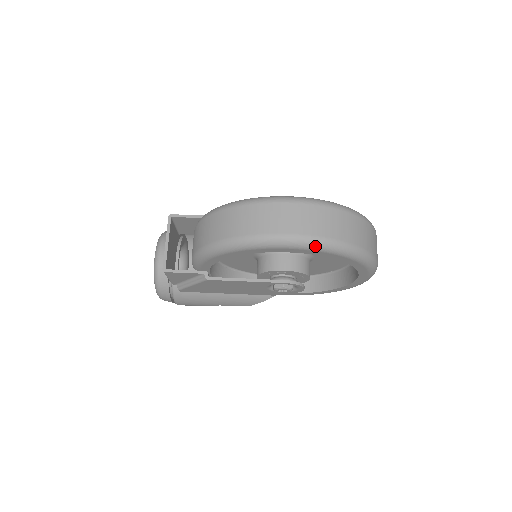
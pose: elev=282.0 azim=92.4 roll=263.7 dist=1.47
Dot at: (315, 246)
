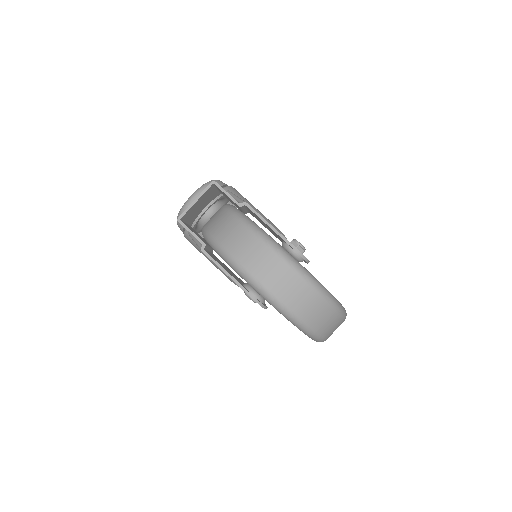
Dot at: (271, 302)
